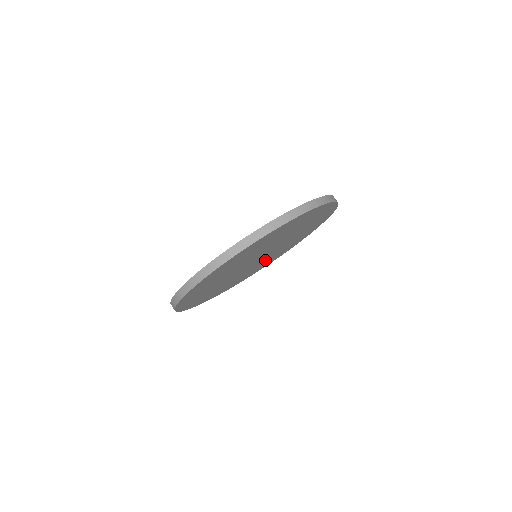
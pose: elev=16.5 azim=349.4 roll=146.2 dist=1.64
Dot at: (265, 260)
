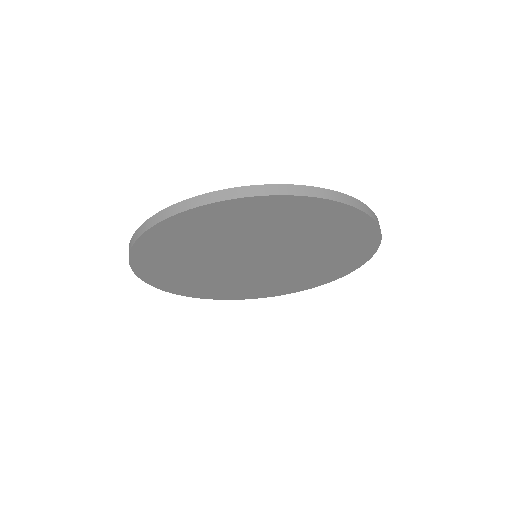
Dot at: (290, 272)
